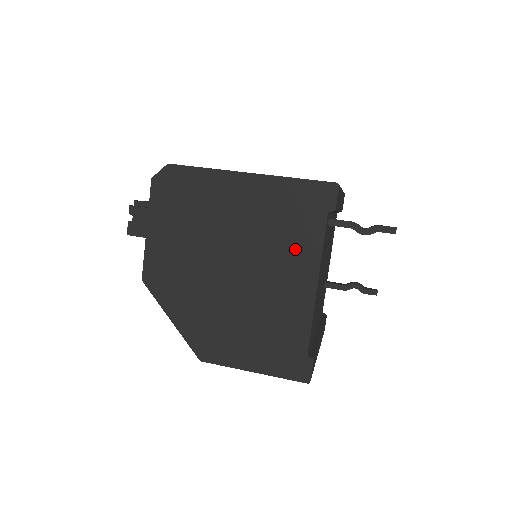
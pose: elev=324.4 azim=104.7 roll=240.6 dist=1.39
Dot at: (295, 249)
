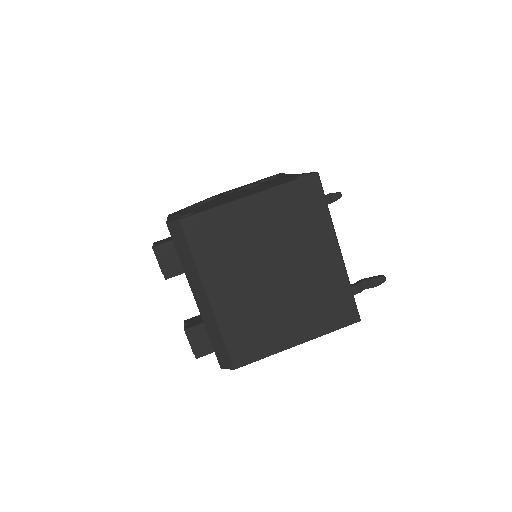
Dot at: occluded
